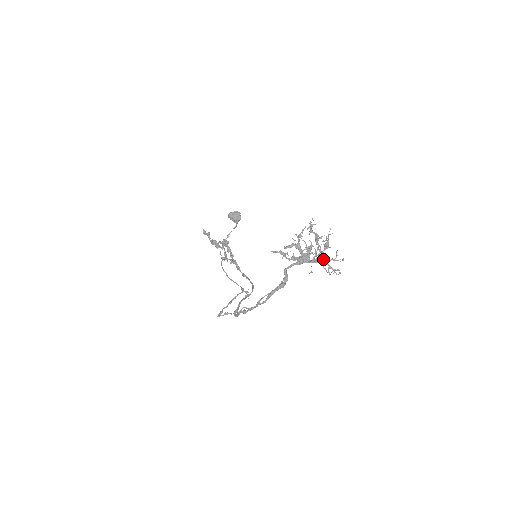
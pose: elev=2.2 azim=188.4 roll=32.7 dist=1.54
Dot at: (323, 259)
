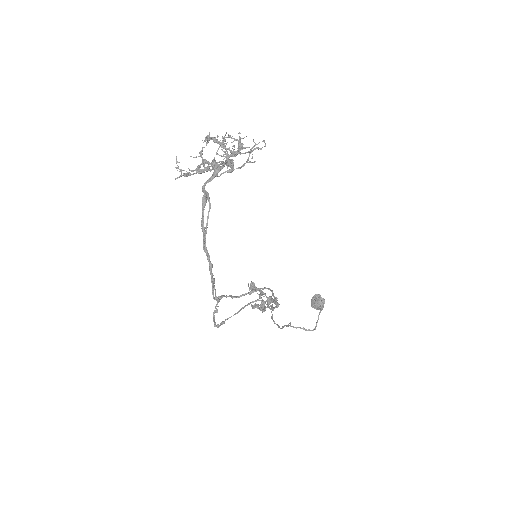
Dot at: (235, 153)
